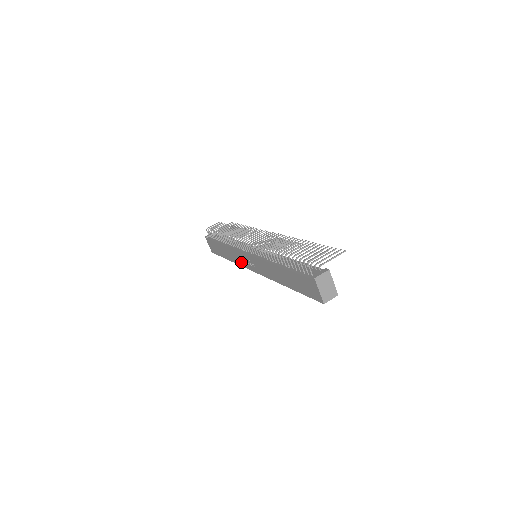
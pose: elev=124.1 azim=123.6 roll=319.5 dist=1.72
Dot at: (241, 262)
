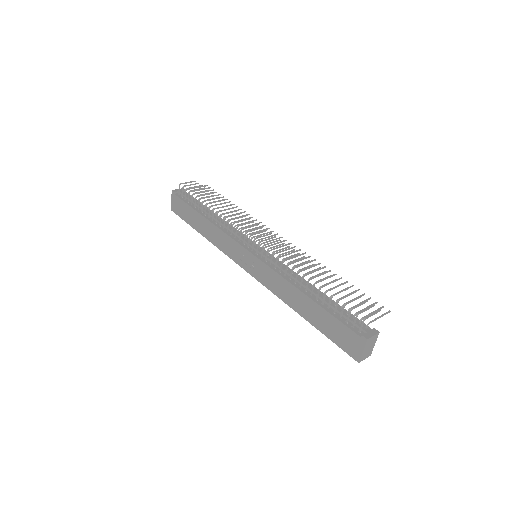
Dot at: (229, 251)
